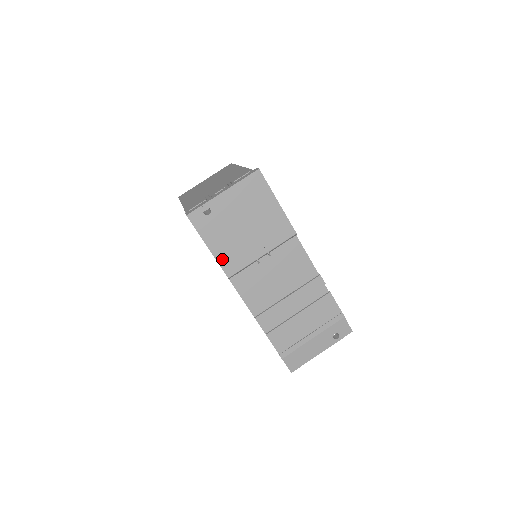
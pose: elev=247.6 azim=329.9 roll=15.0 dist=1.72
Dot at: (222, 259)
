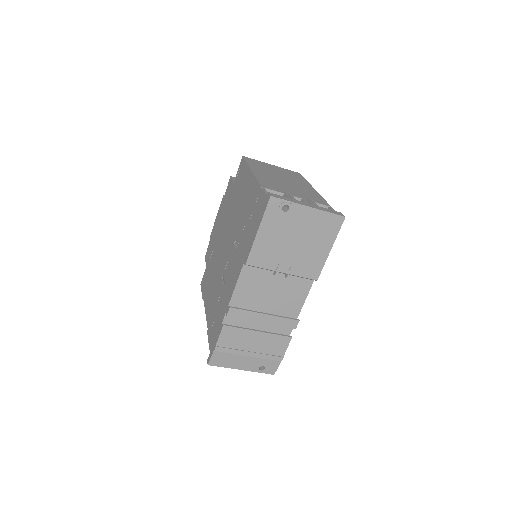
Dot at: (257, 248)
